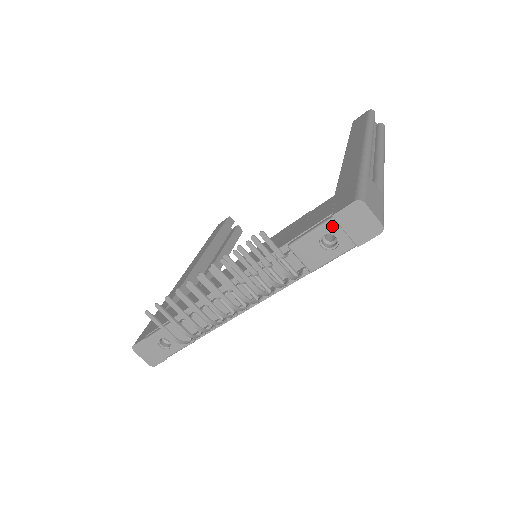
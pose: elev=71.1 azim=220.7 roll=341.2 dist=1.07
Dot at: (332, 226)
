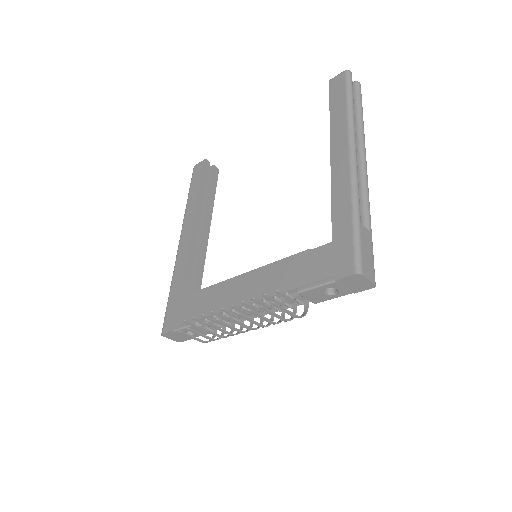
Dot at: (335, 285)
